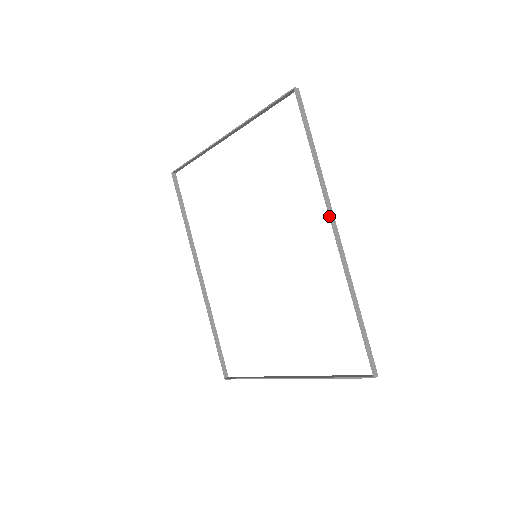
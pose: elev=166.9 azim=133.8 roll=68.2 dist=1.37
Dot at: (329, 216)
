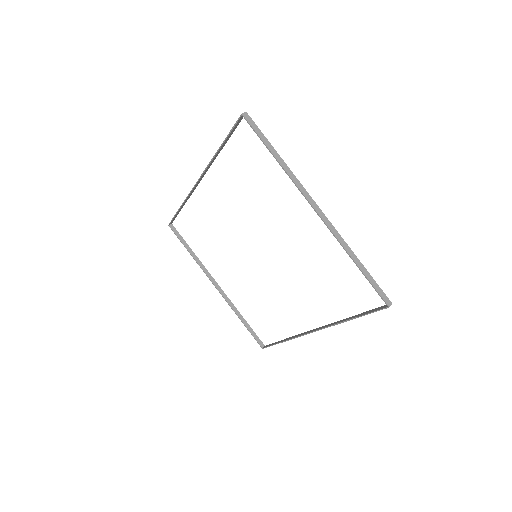
Dot at: (318, 330)
